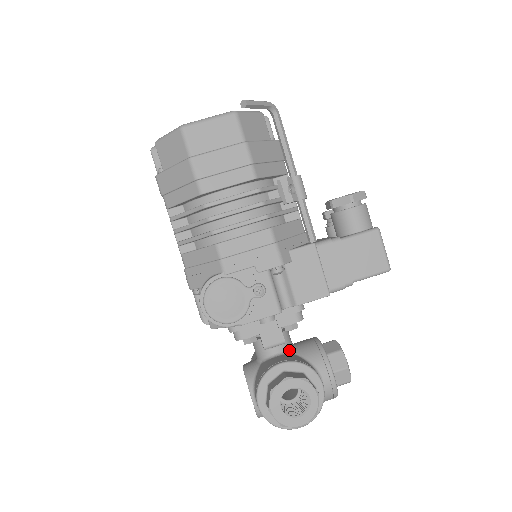
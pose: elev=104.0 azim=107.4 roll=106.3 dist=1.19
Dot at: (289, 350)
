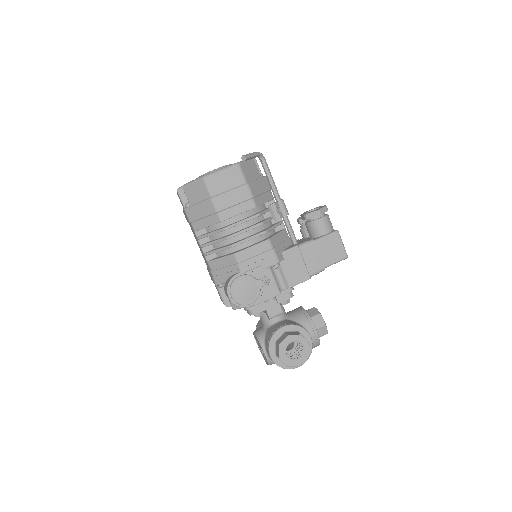
Dot at: (285, 318)
